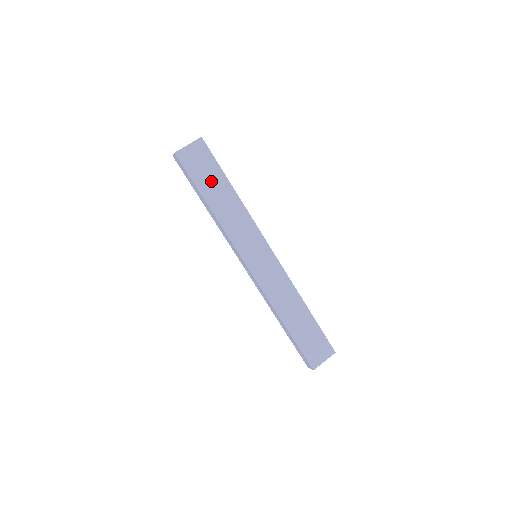
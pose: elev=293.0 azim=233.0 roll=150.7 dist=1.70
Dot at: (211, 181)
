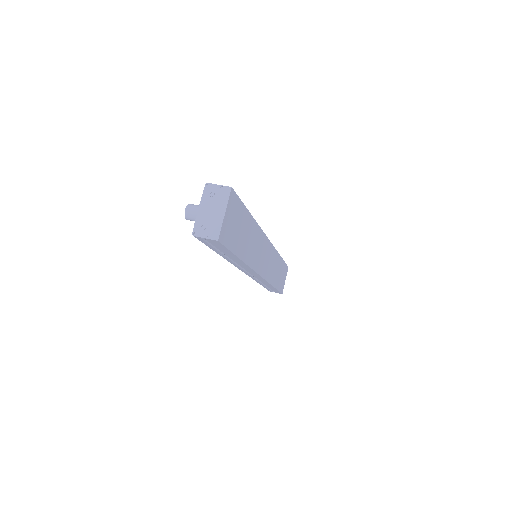
Dot at: (241, 232)
